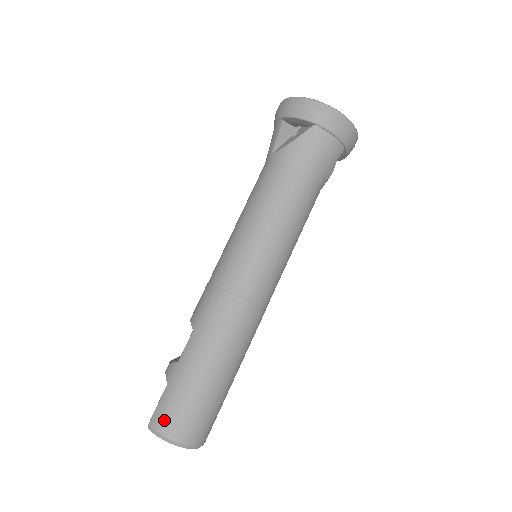
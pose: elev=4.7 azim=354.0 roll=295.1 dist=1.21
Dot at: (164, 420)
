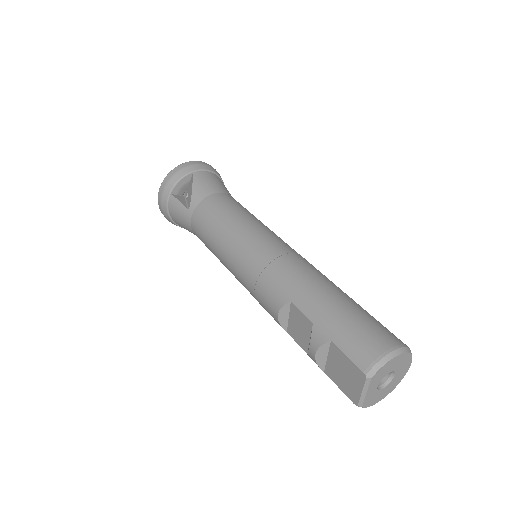
Dot at: (367, 350)
